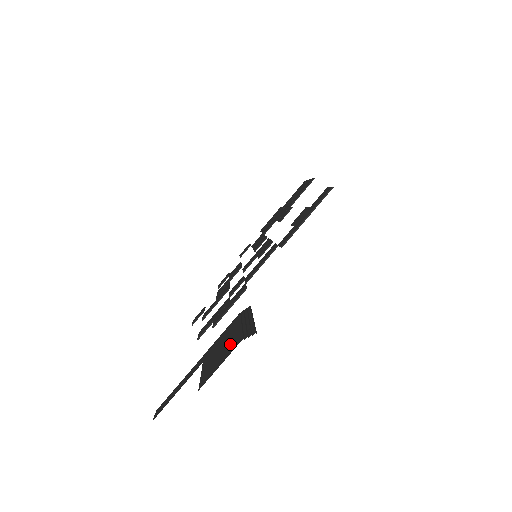
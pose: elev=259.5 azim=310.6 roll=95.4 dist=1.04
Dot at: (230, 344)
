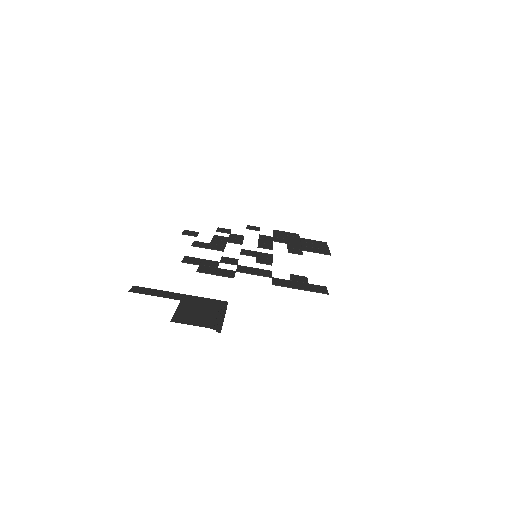
Dot at: (204, 318)
